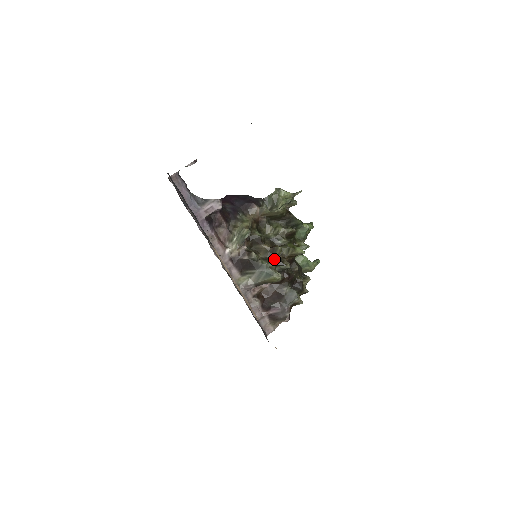
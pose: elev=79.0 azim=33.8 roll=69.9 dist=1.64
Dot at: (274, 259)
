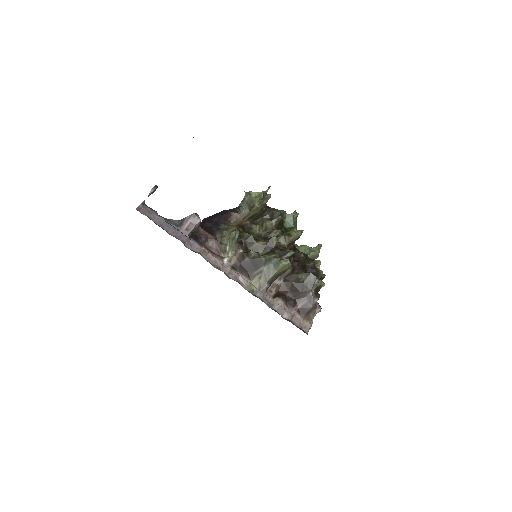
Dot at: (275, 252)
